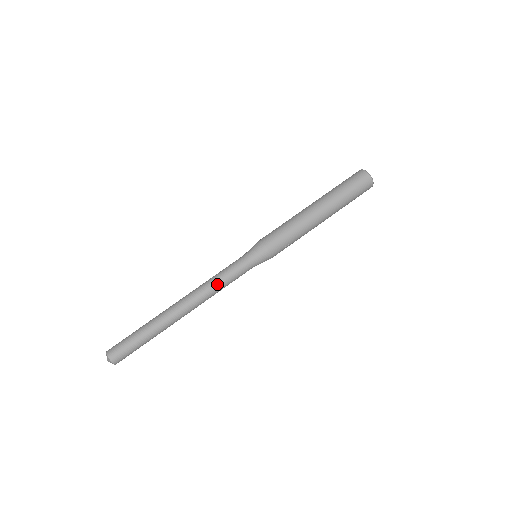
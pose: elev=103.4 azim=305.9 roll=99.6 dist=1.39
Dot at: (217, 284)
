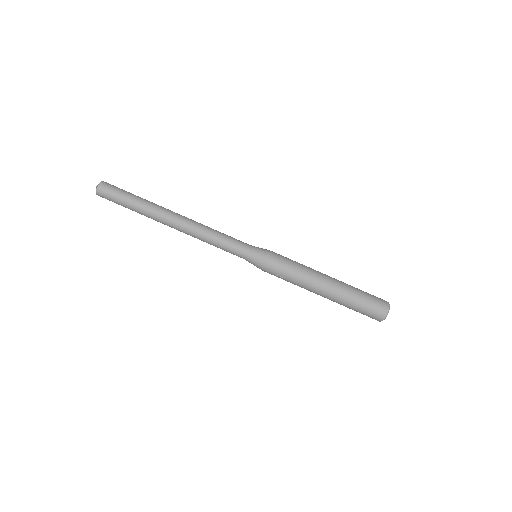
Dot at: (211, 237)
